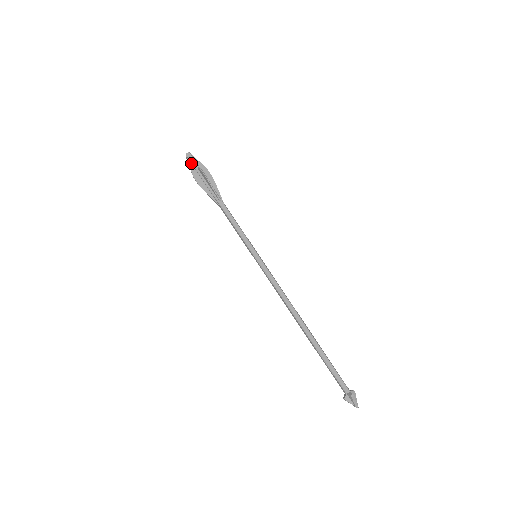
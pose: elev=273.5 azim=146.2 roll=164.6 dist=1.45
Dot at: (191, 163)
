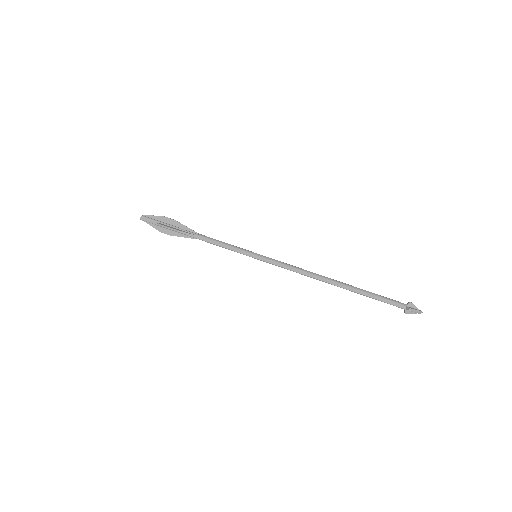
Dot at: (150, 223)
